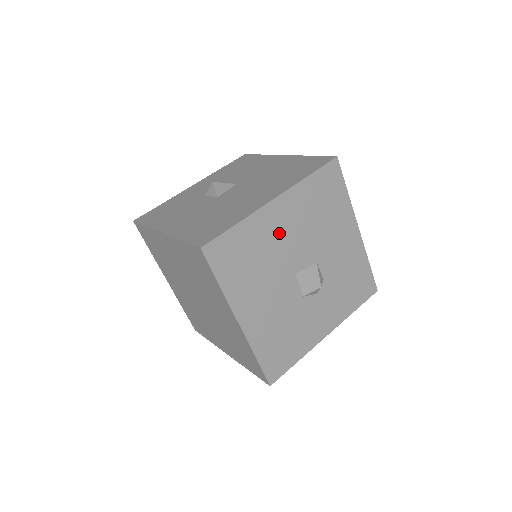
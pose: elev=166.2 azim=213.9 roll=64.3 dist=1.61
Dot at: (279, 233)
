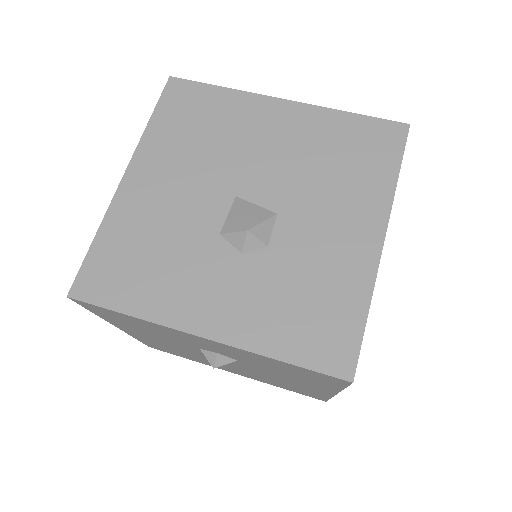
Dot at: (259, 135)
